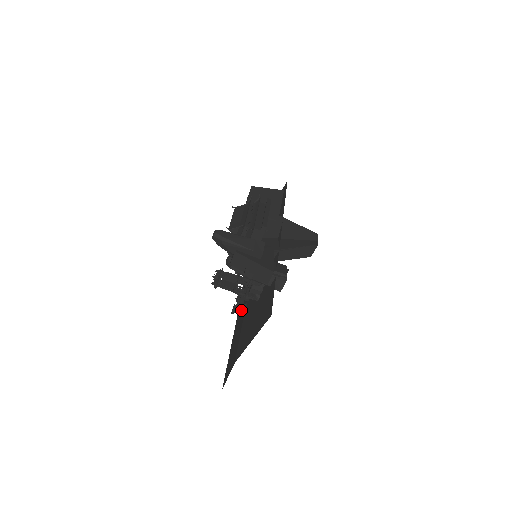
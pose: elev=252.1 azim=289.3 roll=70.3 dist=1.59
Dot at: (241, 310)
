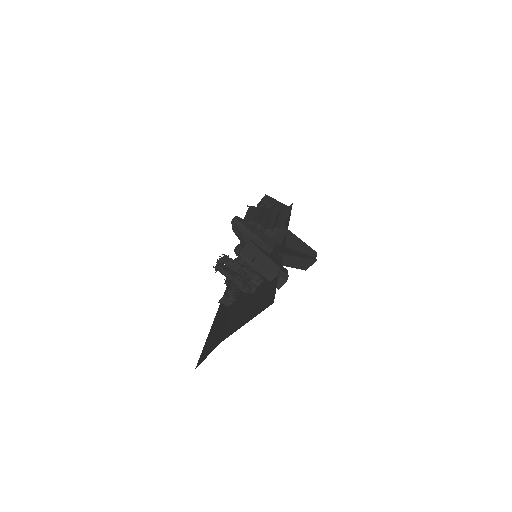
Dot at: occluded
